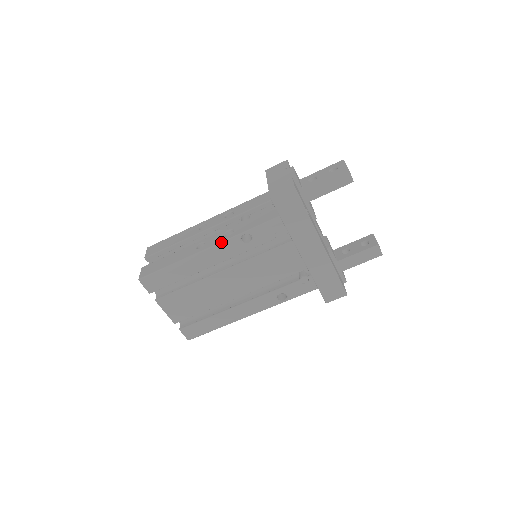
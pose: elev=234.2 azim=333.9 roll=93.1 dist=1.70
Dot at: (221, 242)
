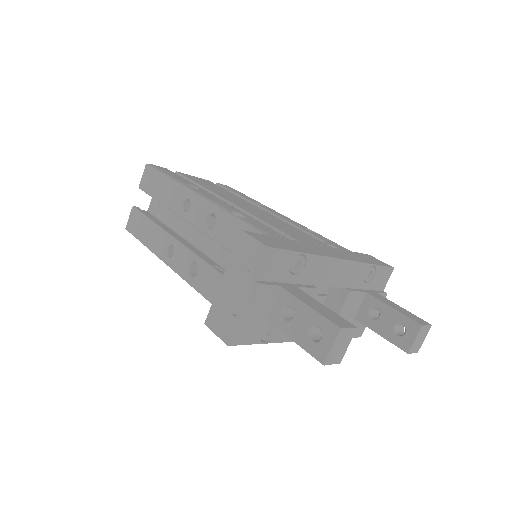
Dot at: occluded
